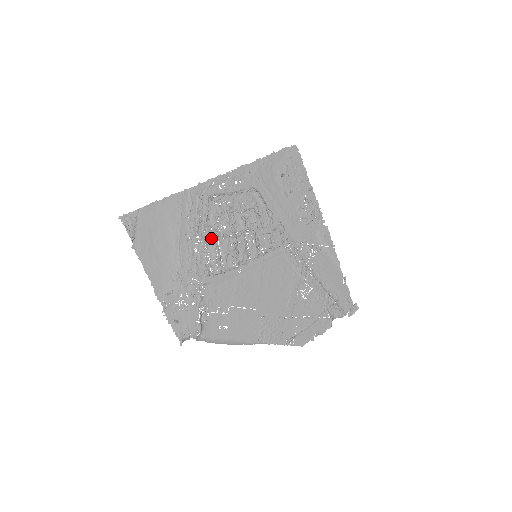
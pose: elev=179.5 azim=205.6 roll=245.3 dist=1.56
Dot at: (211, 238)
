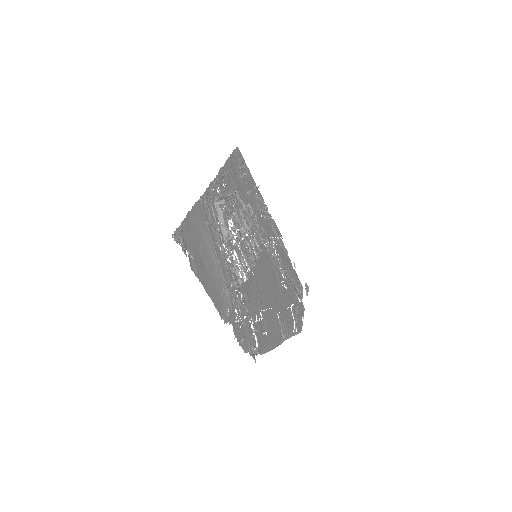
Dot at: (230, 245)
